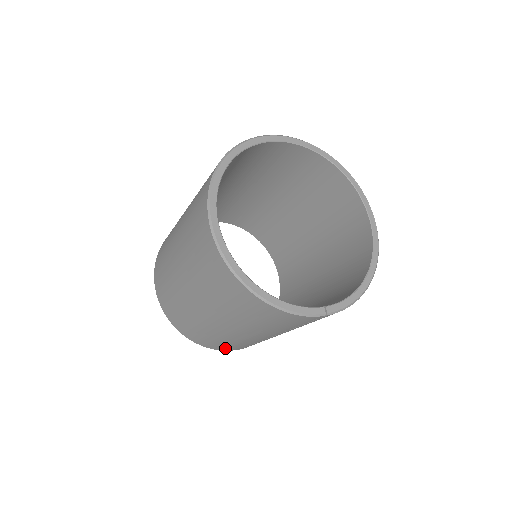
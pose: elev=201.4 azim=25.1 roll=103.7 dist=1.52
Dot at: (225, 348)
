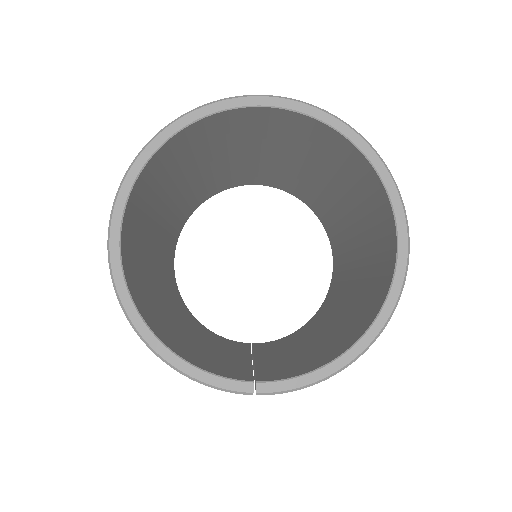
Dot at: occluded
